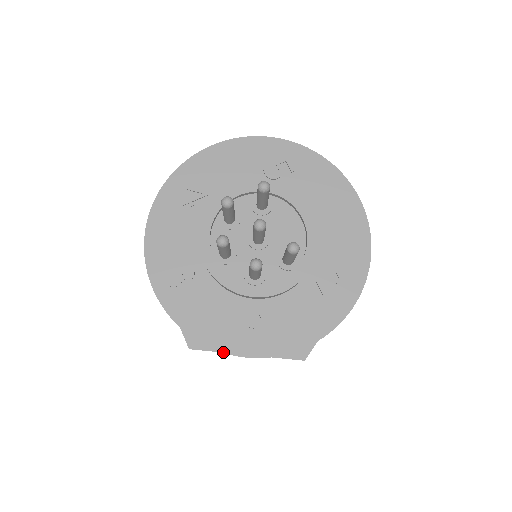
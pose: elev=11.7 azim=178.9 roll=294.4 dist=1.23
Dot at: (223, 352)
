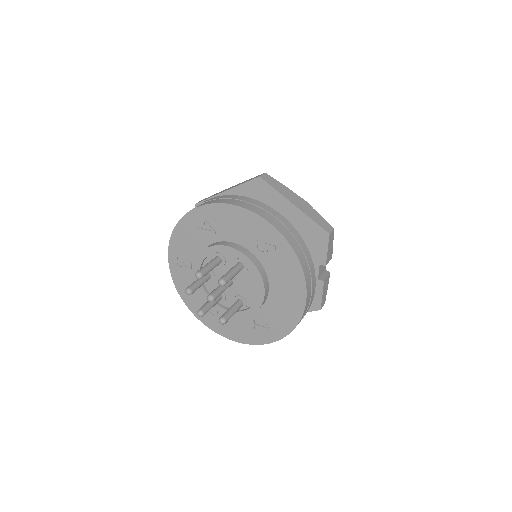
Dot at: occluded
